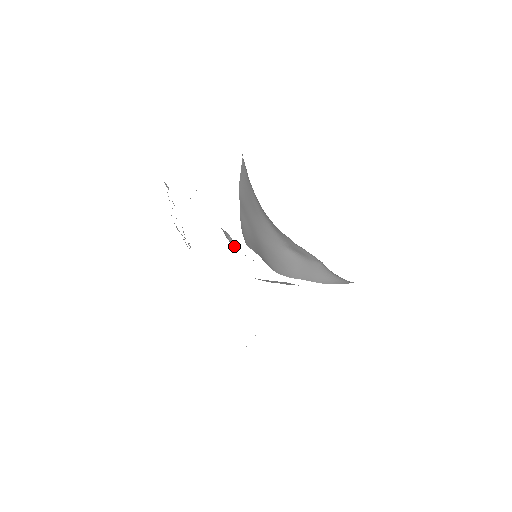
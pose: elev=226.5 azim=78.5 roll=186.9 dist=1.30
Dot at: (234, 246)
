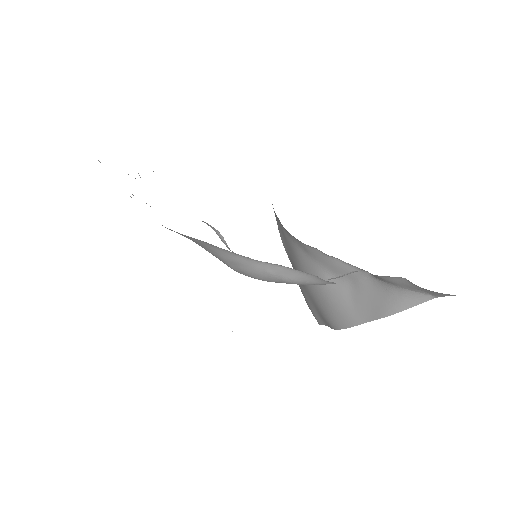
Dot at: (233, 252)
